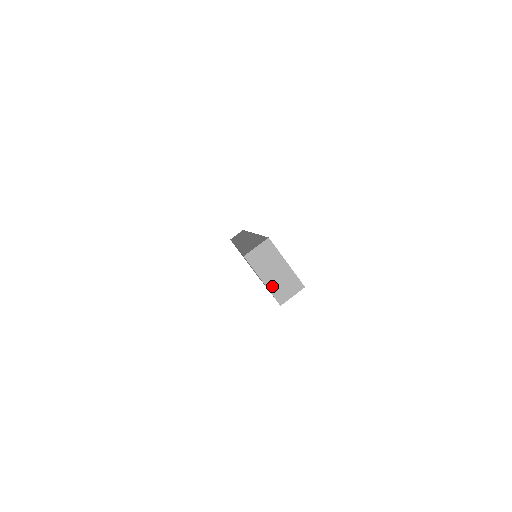
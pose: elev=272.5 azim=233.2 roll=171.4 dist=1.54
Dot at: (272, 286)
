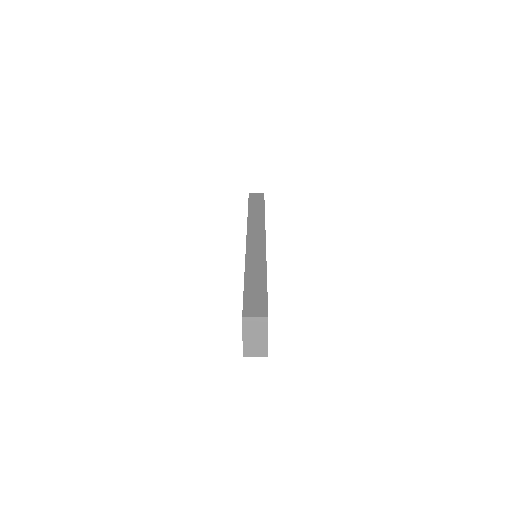
Dot at: (247, 344)
